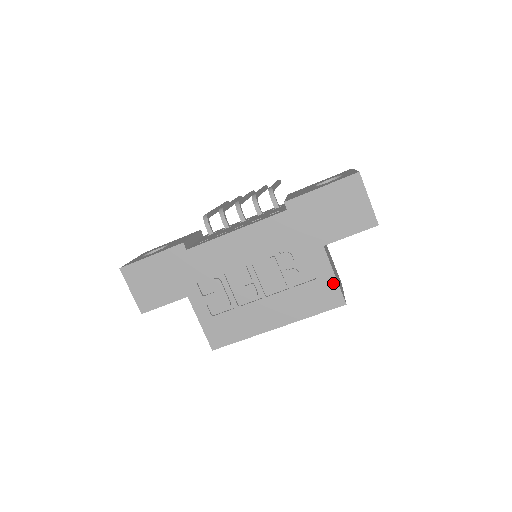
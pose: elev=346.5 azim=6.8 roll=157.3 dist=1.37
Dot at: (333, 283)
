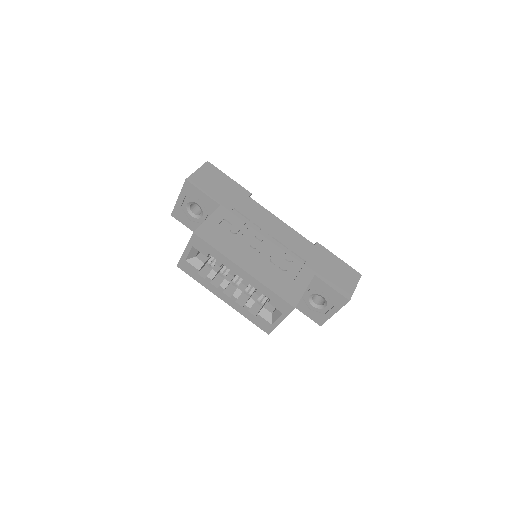
Dot at: (300, 292)
